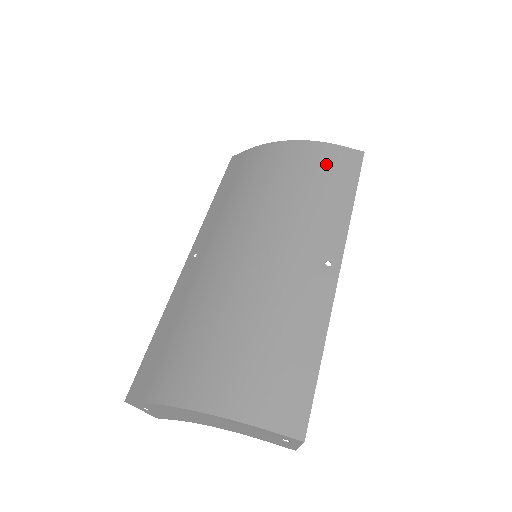
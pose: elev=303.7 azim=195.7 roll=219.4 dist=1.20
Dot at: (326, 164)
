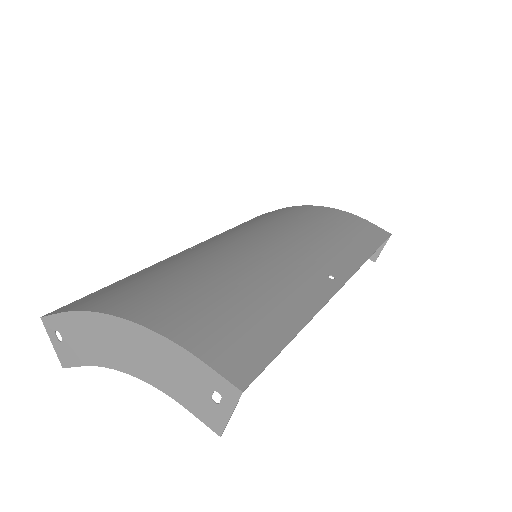
Dot at: (352, 225)
